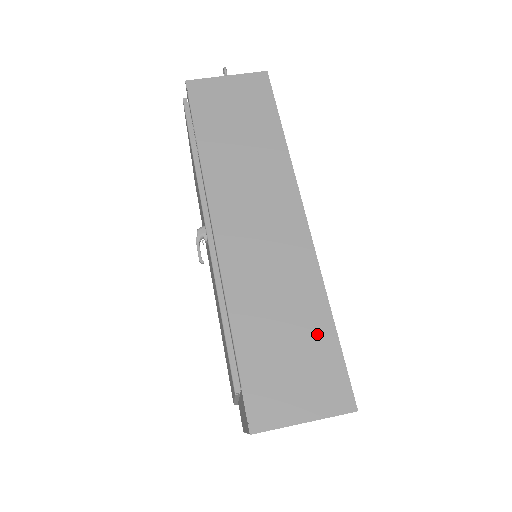
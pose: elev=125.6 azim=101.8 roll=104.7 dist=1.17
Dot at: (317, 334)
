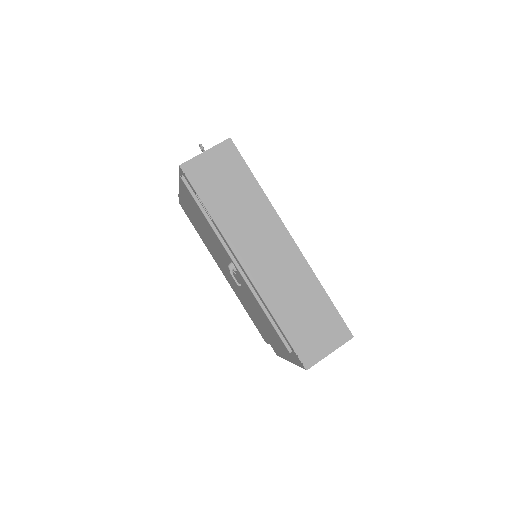
Dot at: (322, 306)
